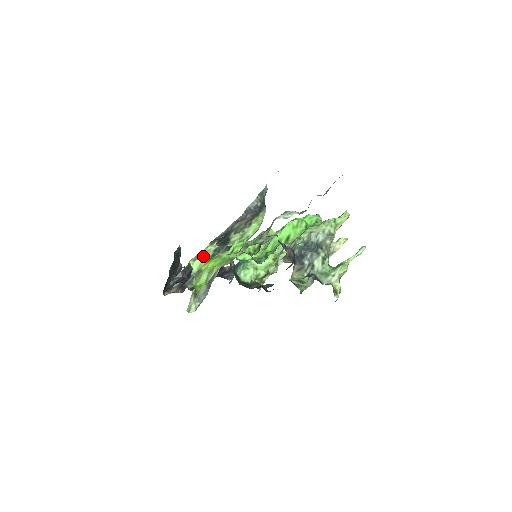
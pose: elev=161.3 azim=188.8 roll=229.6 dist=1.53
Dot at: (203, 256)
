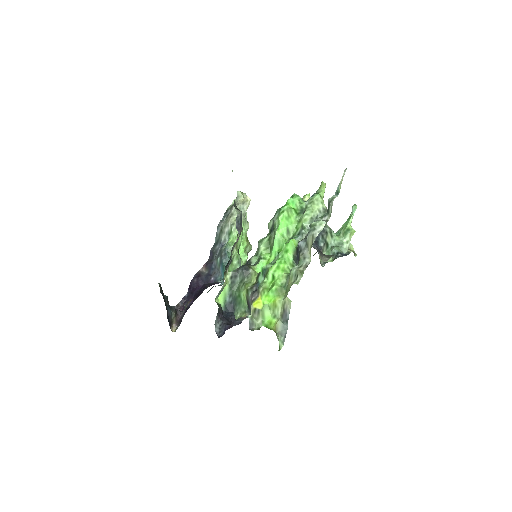
Dot at: (224, 289)
